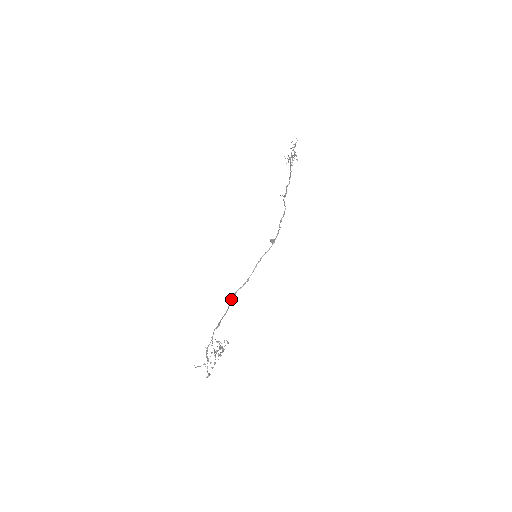
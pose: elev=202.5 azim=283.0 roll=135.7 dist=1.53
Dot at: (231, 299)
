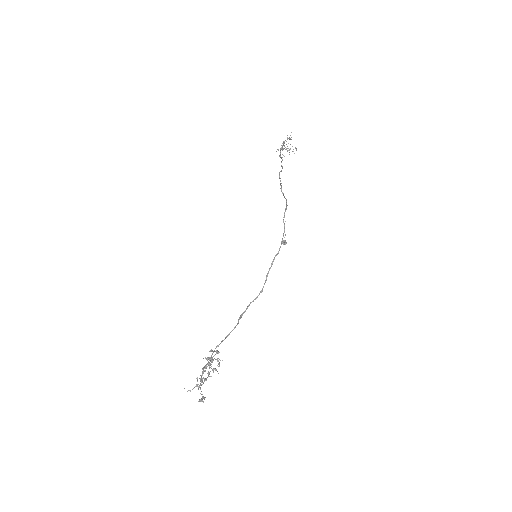
Dot at: (241, 315)
